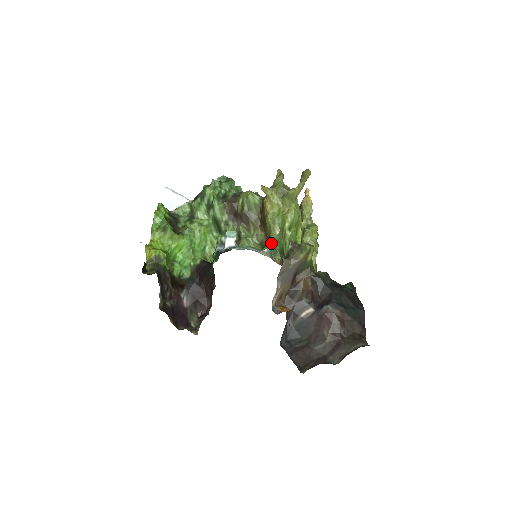
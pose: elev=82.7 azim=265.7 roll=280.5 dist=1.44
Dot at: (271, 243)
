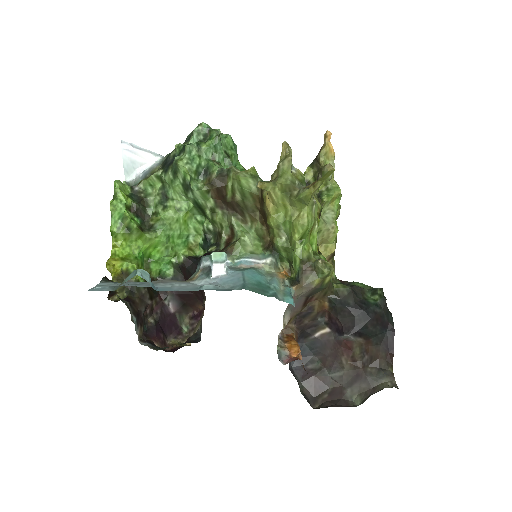
Dot at: (275, 249)
